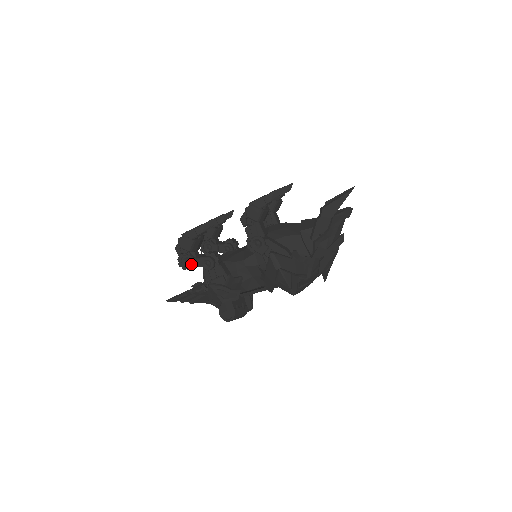
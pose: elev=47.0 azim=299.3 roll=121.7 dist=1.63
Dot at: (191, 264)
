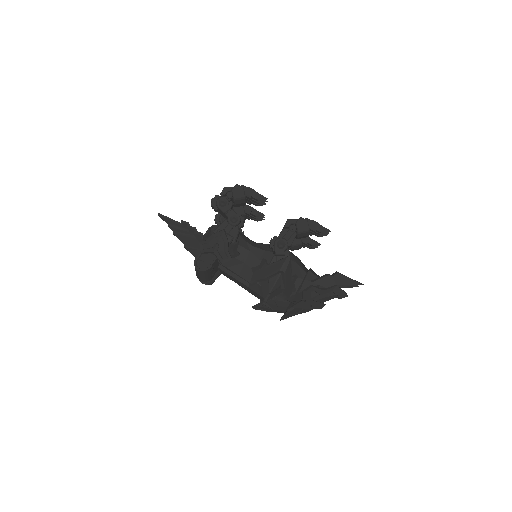
Dot at: (223, 207)
